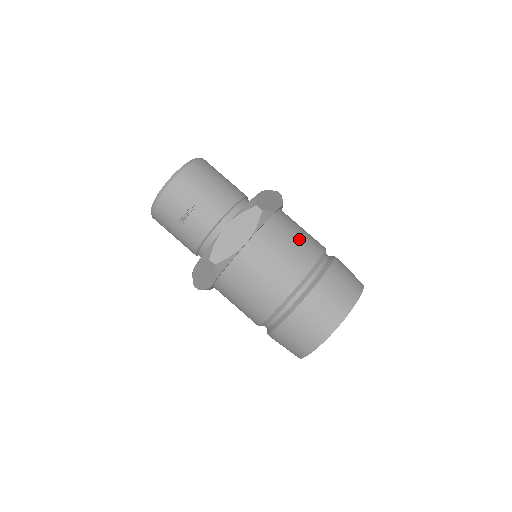
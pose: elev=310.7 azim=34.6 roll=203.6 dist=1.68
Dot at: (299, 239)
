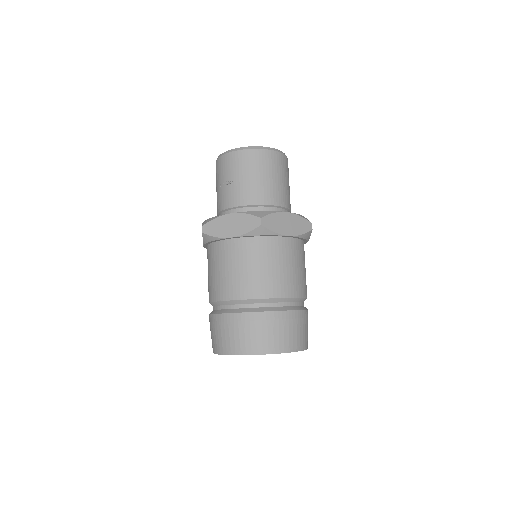
Dot at: (276, 271)
